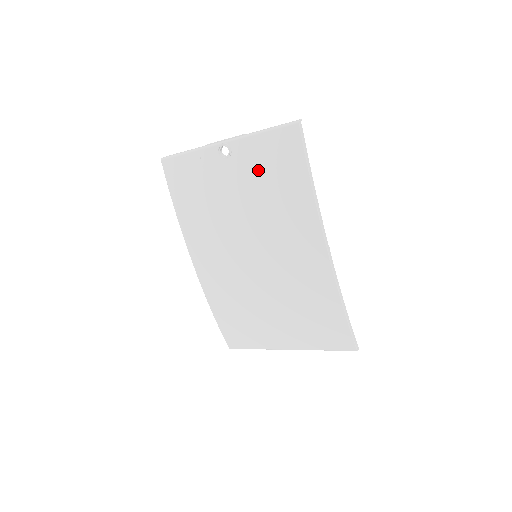
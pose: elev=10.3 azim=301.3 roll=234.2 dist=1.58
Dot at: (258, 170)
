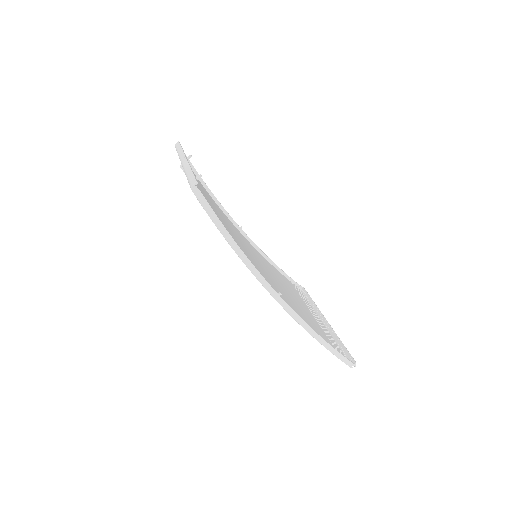
Dot at: occluded
